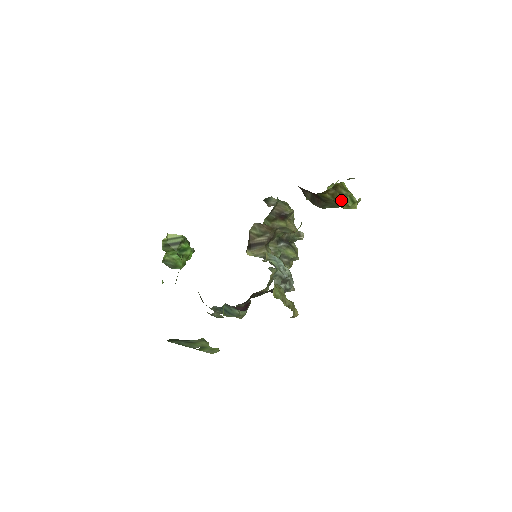
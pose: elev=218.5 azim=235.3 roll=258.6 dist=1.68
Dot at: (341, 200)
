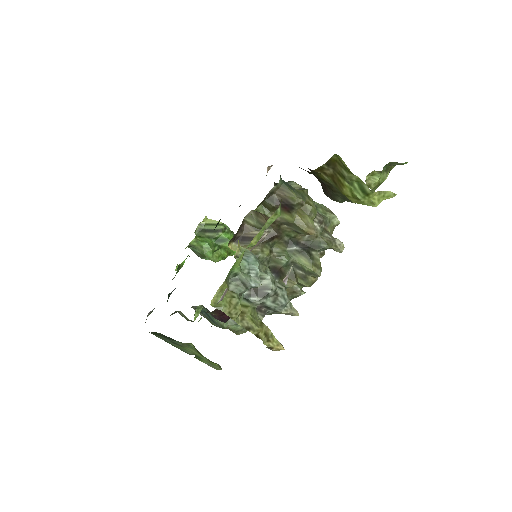
Dot at: (344, 187)
